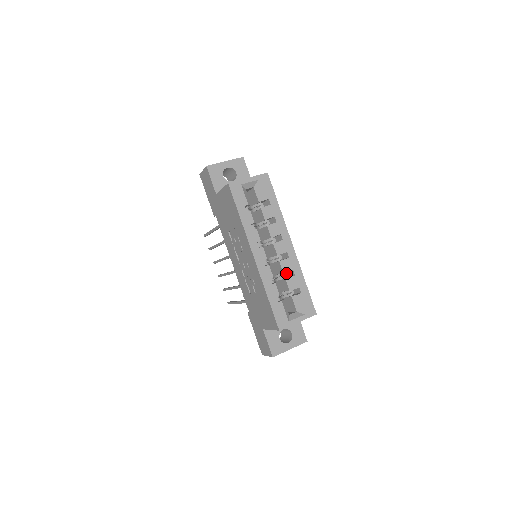
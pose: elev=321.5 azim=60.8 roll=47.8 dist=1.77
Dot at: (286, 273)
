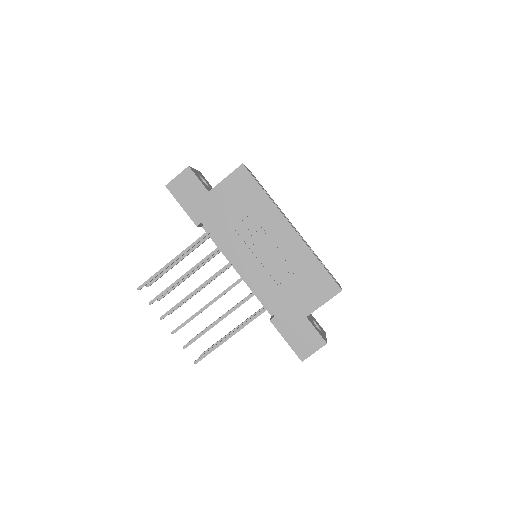
Dot at: occluded
